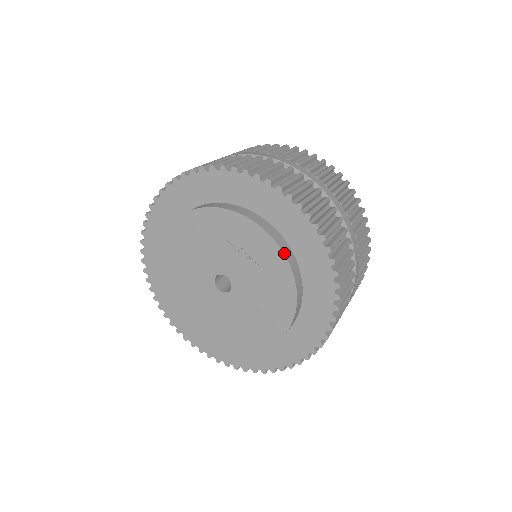
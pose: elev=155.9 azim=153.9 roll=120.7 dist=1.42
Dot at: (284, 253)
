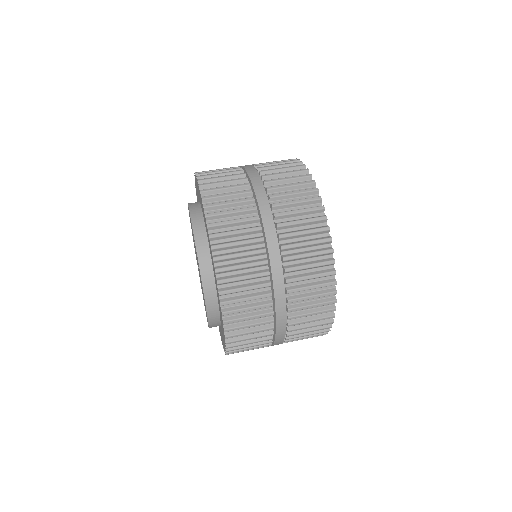
Dot at: (197, 252)
